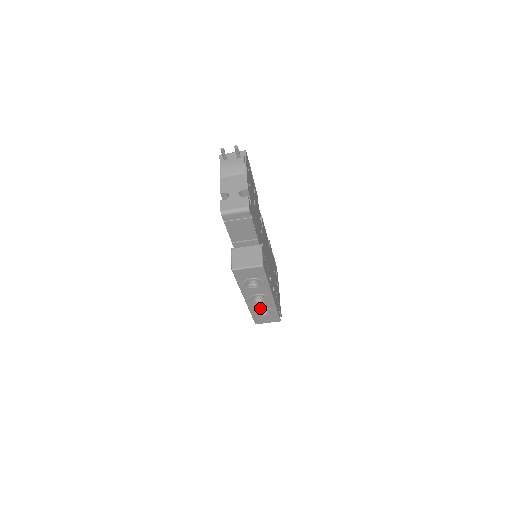
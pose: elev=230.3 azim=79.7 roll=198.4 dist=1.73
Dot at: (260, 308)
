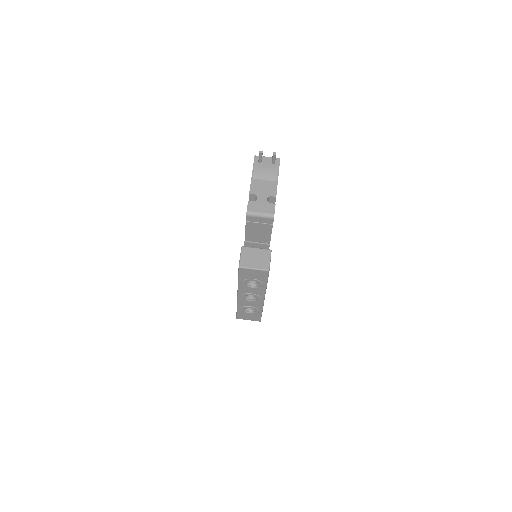
Dot at: (248, 306)
